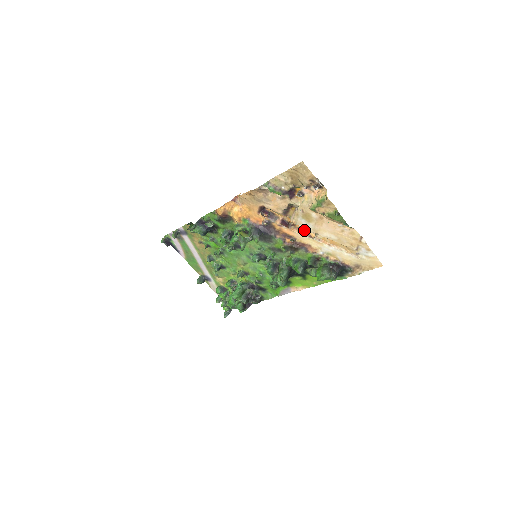
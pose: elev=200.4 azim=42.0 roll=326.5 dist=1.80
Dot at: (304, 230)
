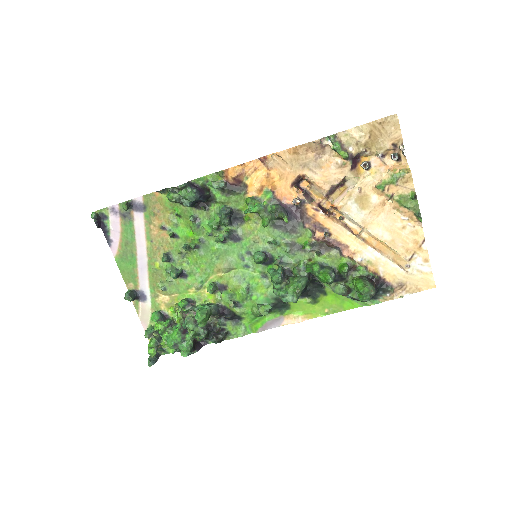
Dot at: (345, 223)
